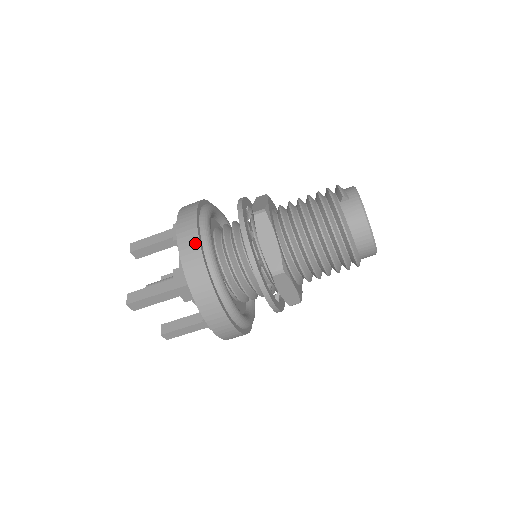
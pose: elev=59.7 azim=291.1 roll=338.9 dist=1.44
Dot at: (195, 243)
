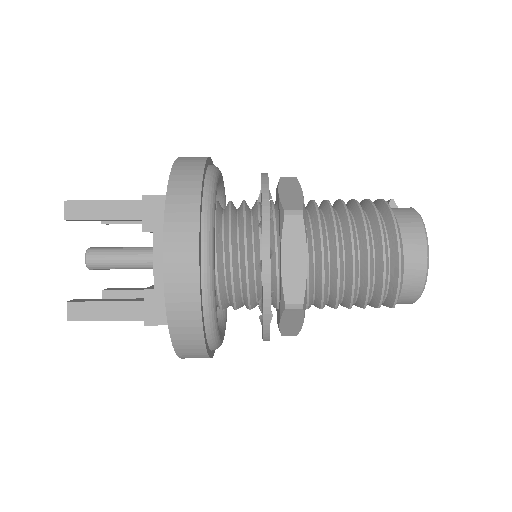
Dot at: (202, 157)
